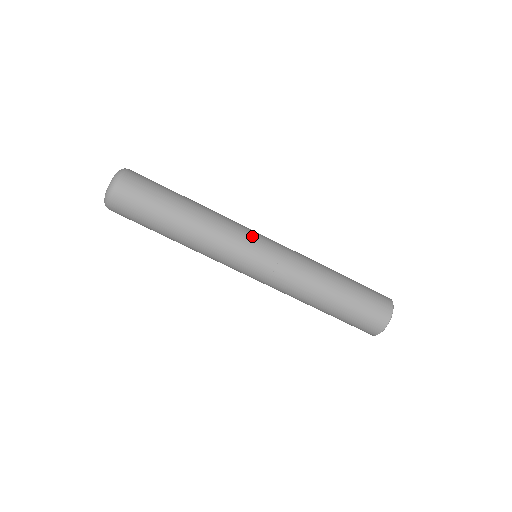
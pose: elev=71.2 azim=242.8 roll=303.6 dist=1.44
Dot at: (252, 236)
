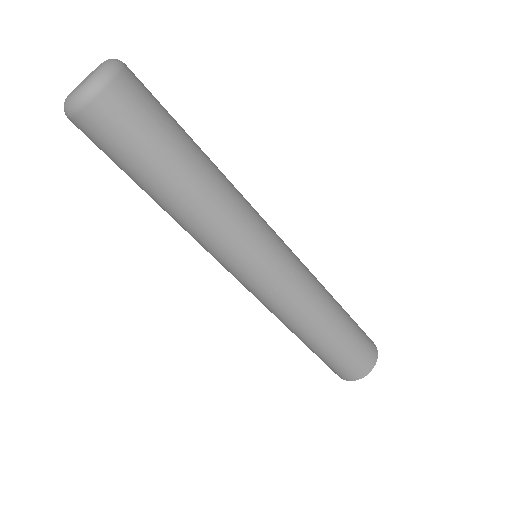
Dot at: (262, 246)
